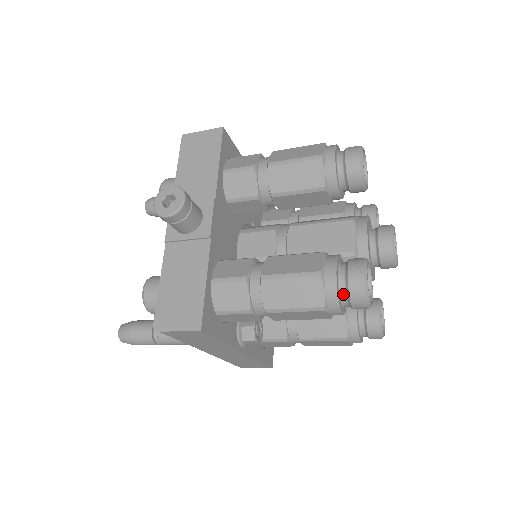
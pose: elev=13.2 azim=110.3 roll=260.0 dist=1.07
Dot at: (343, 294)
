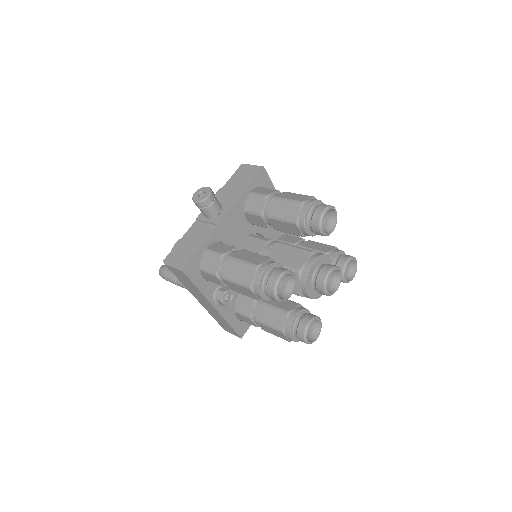
Dot at: (265, 284)
